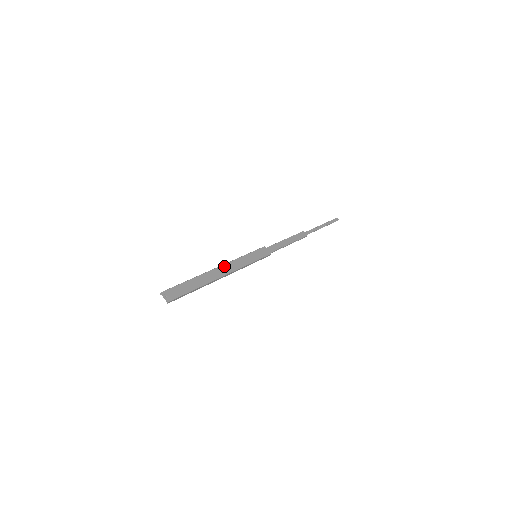
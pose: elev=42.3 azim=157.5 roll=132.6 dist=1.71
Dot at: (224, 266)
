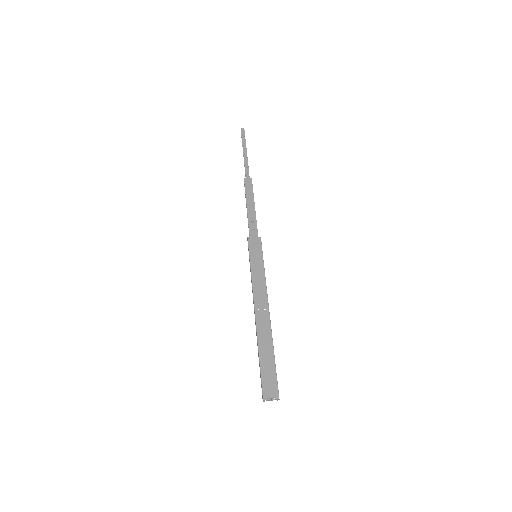
Dot at: (256, 303)
